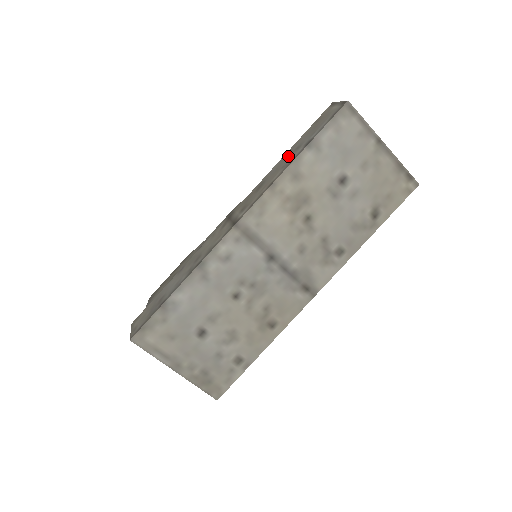
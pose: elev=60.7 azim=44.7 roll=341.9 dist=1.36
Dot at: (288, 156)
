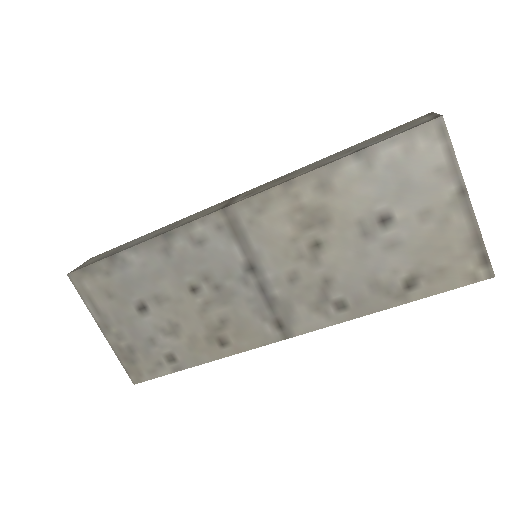
Dot at: (334, 156)
